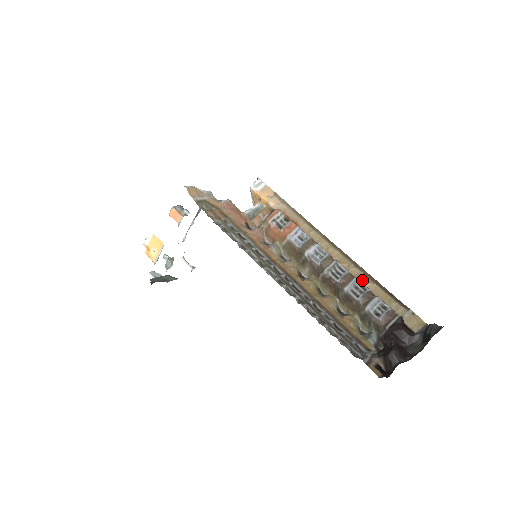
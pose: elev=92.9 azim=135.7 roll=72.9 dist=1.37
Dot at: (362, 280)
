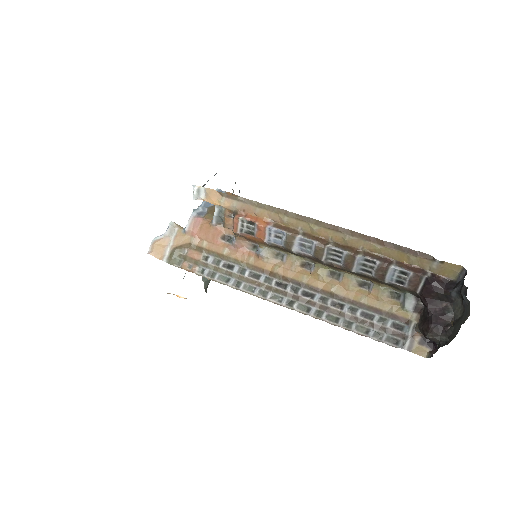
Dot at: (367, 248)
